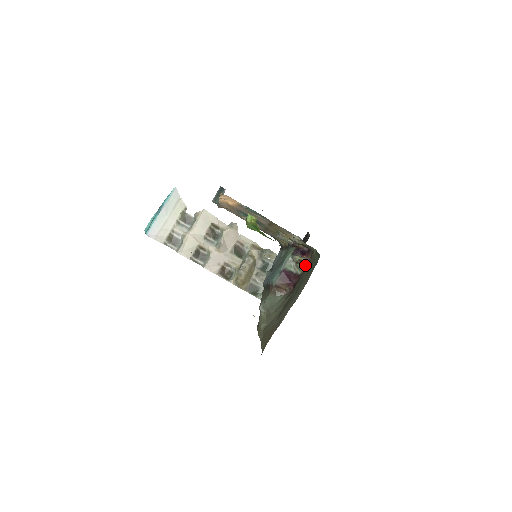
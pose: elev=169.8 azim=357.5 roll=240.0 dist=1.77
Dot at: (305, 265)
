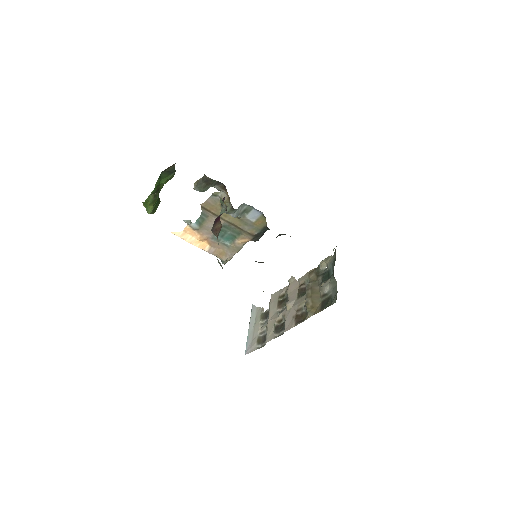
Dot at: occluded
